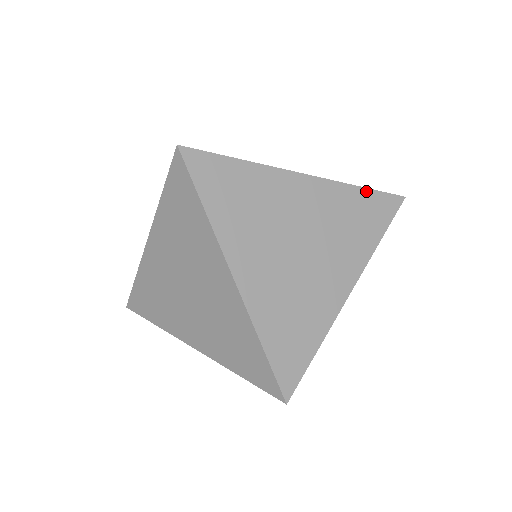
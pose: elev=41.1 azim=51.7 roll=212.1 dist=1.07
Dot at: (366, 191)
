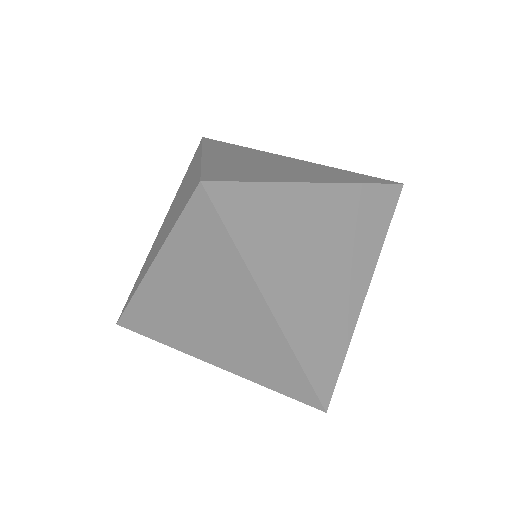
Dot at: (373, 187)
